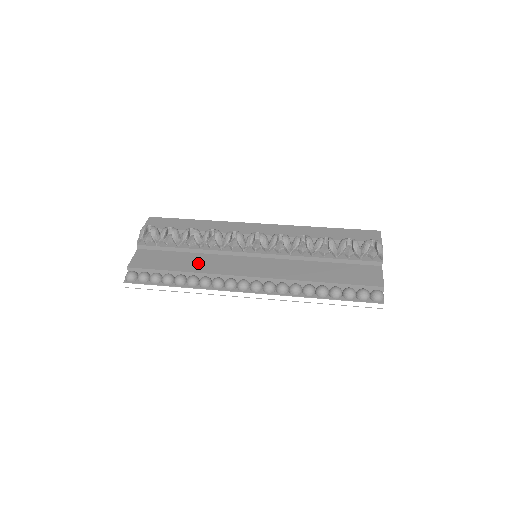
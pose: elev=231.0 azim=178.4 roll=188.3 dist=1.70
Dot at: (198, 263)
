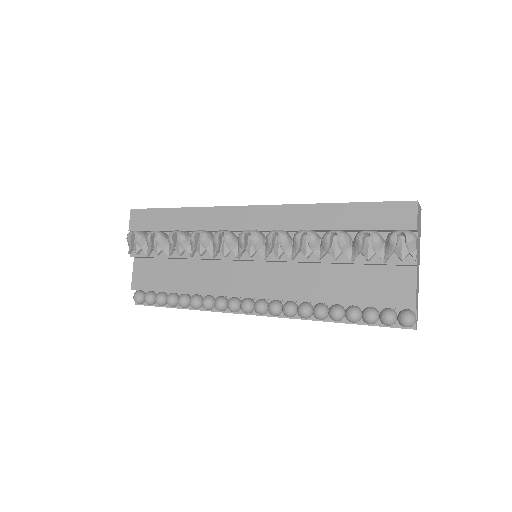
Dot at: (195, 278)
